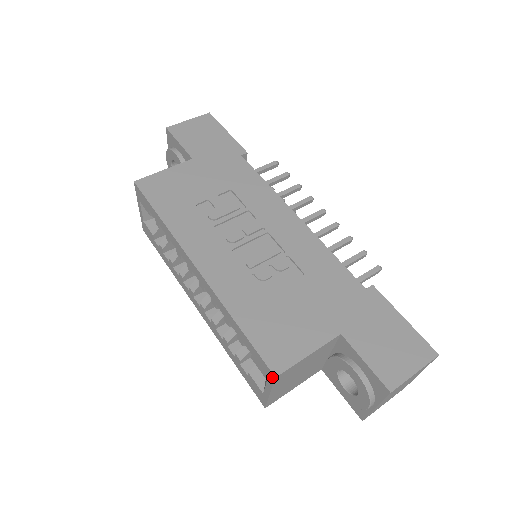
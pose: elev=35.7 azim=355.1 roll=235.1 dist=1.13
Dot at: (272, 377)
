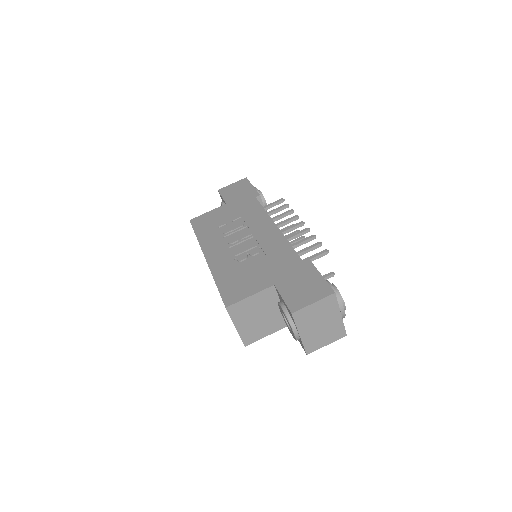
Dot at: (226, 309)
